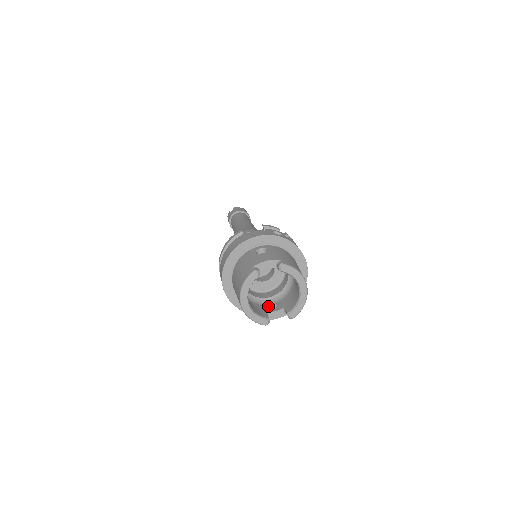
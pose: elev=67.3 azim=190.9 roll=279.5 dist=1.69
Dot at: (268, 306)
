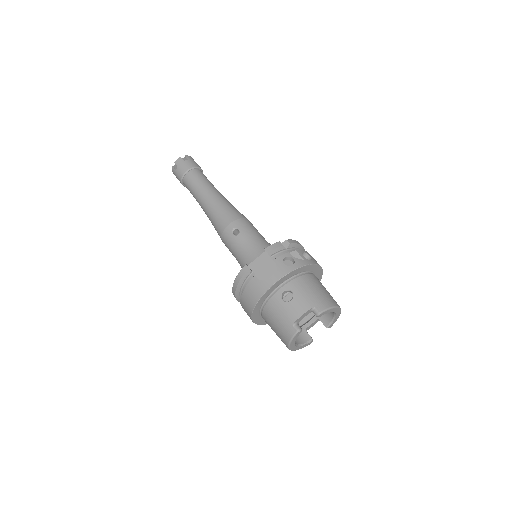
Dot at: occluded
